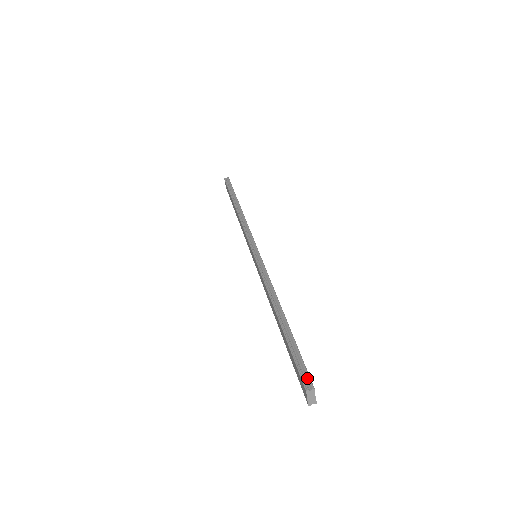
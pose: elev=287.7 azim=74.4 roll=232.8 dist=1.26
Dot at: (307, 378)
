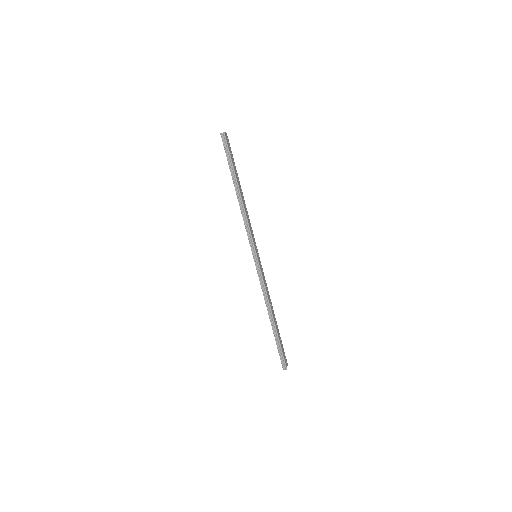
Dot at: (284, 364)
